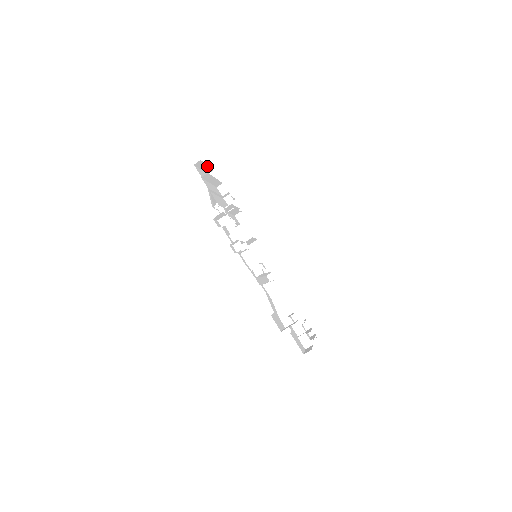
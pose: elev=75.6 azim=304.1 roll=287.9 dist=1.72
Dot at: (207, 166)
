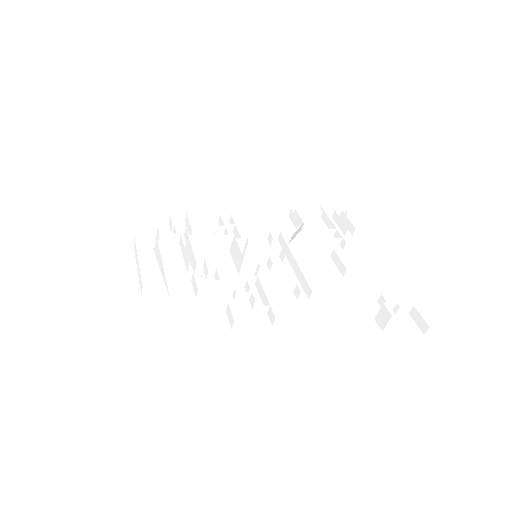
Dot at: occluded
